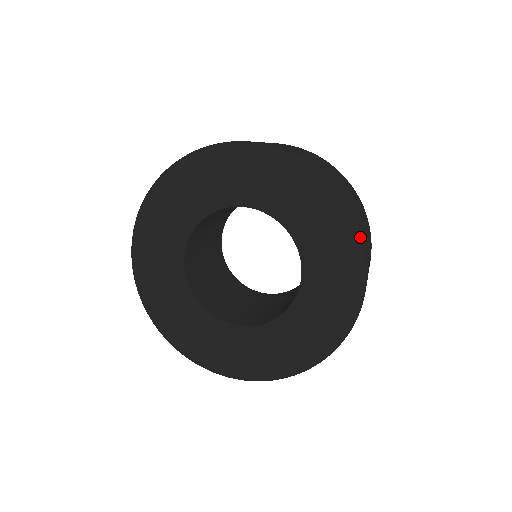
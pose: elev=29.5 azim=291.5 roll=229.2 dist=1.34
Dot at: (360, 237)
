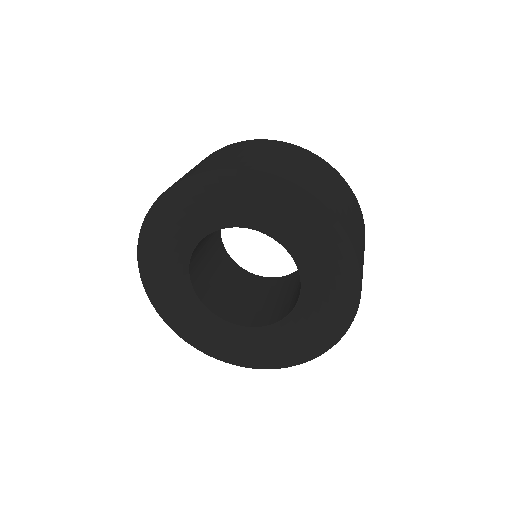
Dot at: (359, 289)
